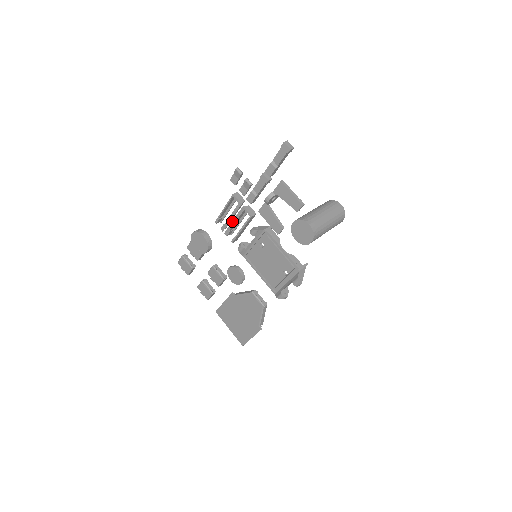
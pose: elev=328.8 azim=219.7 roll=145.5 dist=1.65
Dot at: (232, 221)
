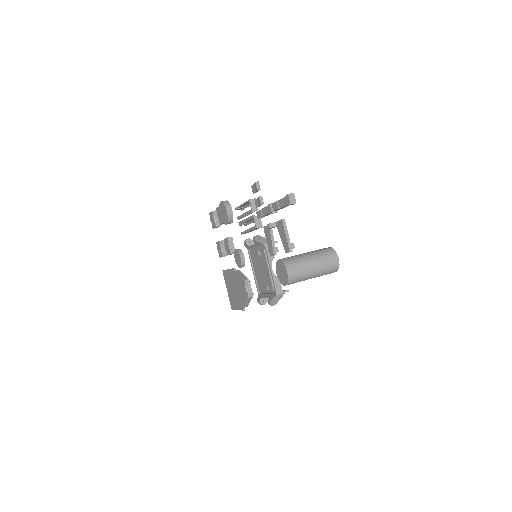
Dot at: (245, 219)
